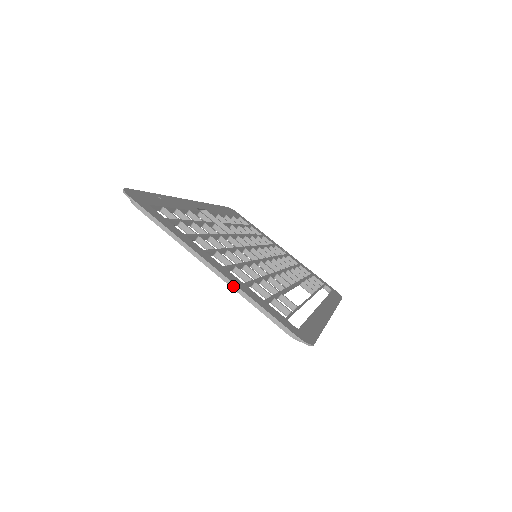
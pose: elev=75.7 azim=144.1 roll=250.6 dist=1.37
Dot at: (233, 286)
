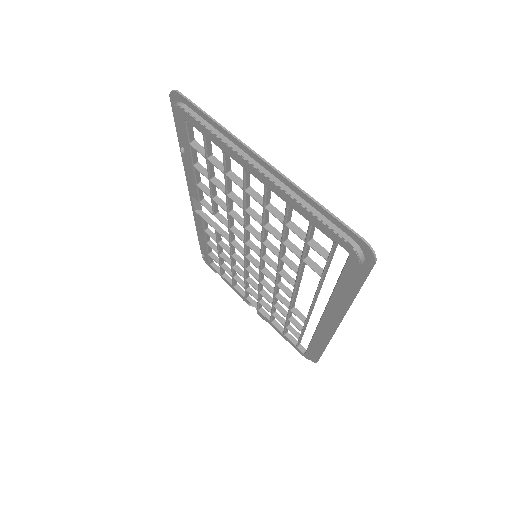
Dot at: (286, 189)
